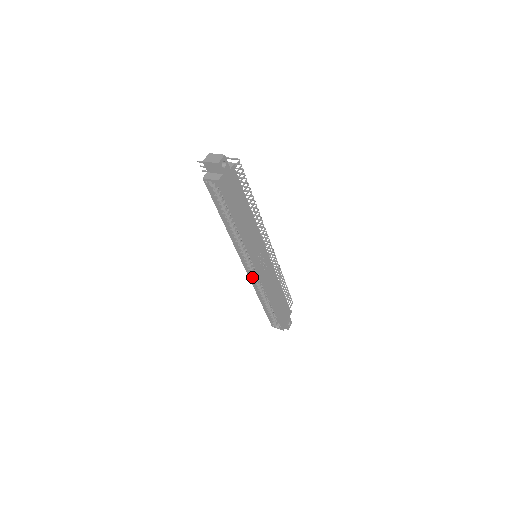
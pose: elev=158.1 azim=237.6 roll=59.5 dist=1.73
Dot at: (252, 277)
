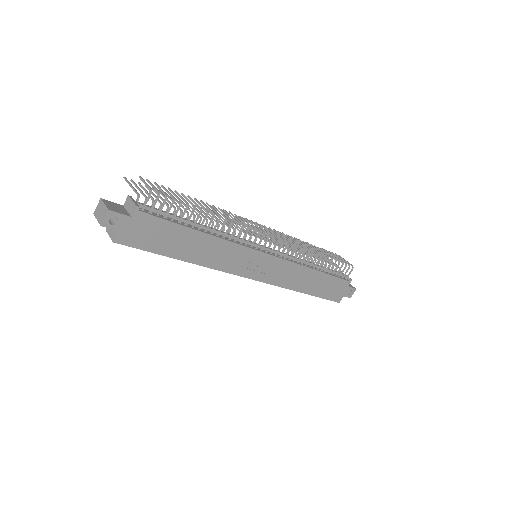
Dot at: occluded
